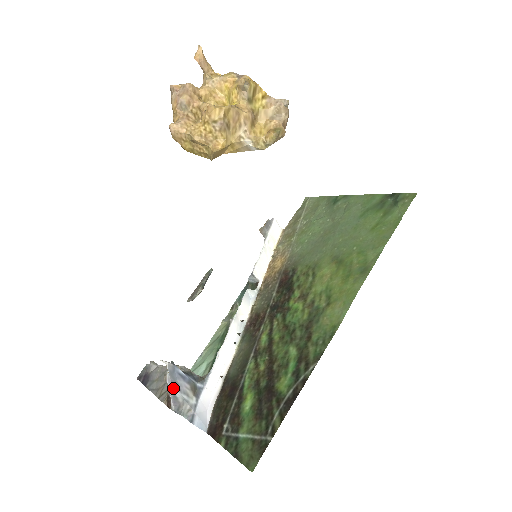
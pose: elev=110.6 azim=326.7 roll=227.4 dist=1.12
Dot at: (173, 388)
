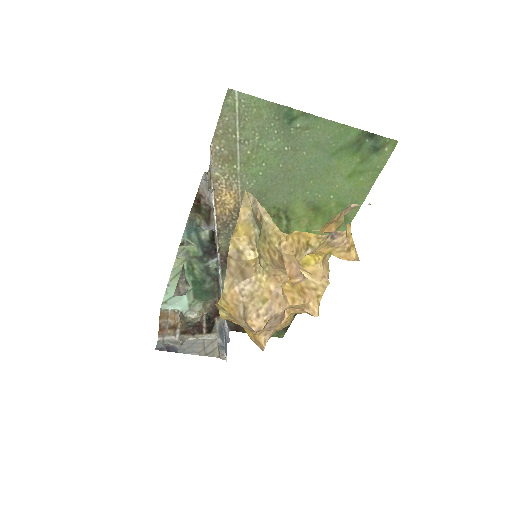
Dot at: occluded
